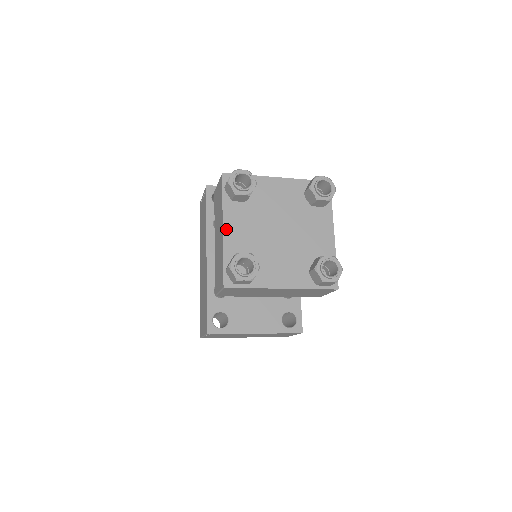
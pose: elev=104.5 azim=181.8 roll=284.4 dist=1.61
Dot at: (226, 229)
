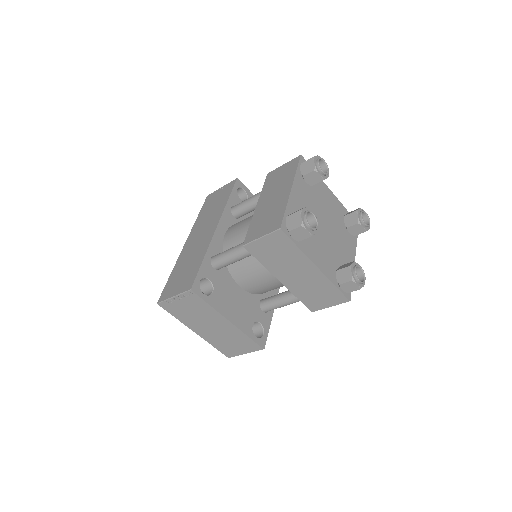
Dot at: (293, 191)
